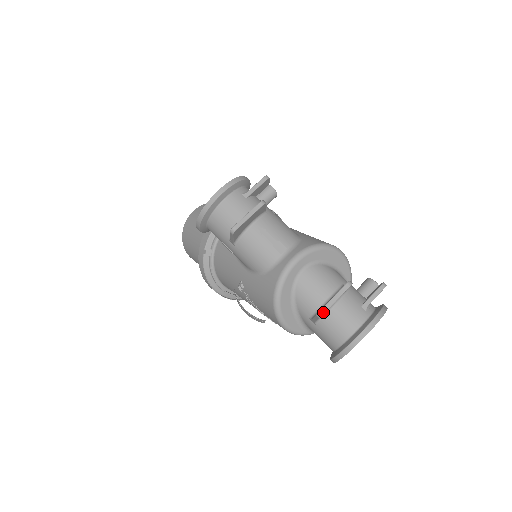
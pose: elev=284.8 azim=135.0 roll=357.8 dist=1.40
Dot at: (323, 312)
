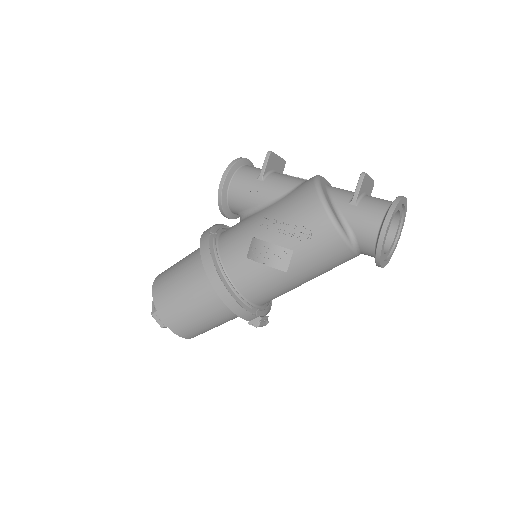
Dot at: (365, 173)
